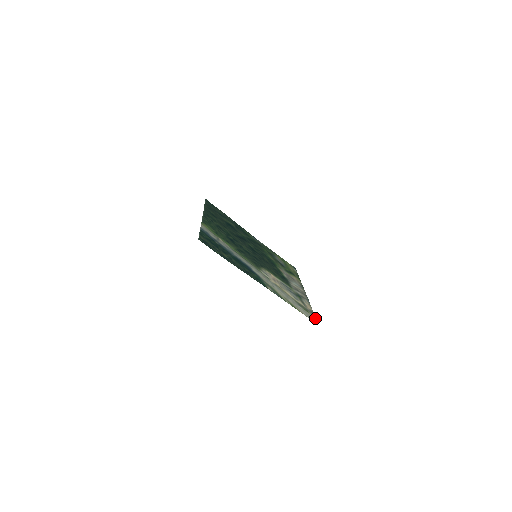
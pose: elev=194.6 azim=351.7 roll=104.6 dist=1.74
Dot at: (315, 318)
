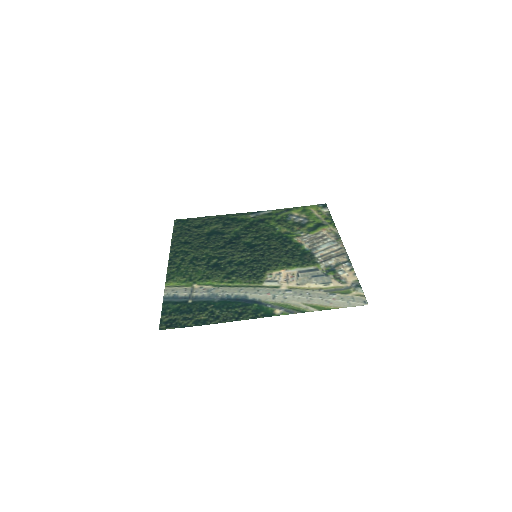
Dot at: (362, 294)
